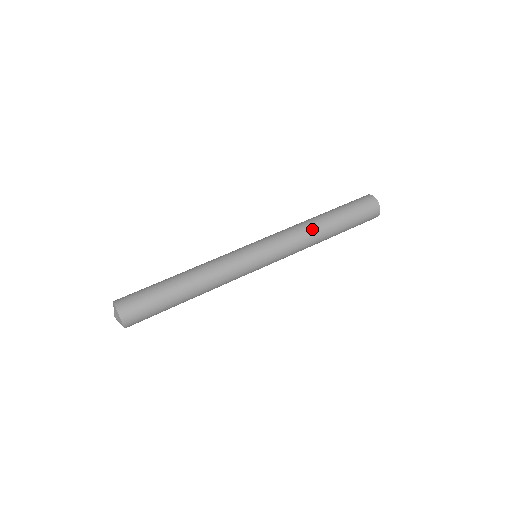
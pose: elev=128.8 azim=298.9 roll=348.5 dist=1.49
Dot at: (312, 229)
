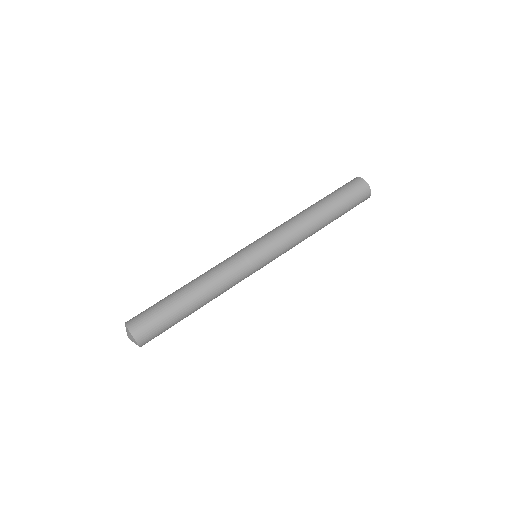
Dot at: (308, 222)
